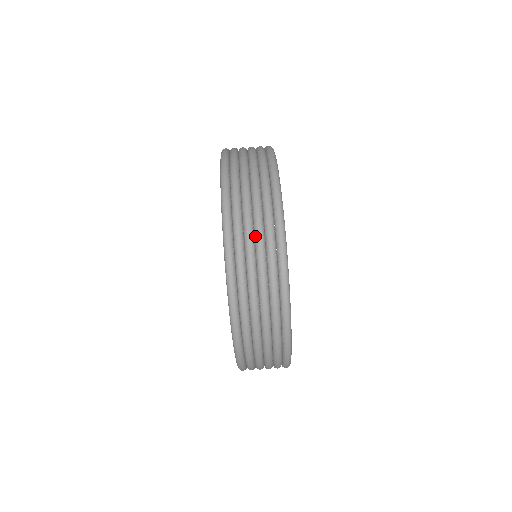
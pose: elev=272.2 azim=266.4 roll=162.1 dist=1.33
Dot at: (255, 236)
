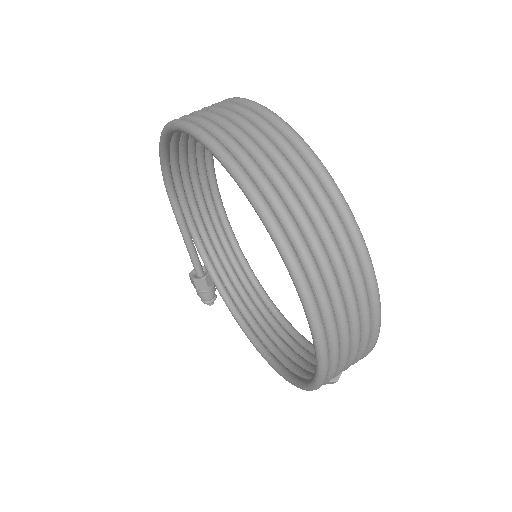
Dot at: (212, 111)
